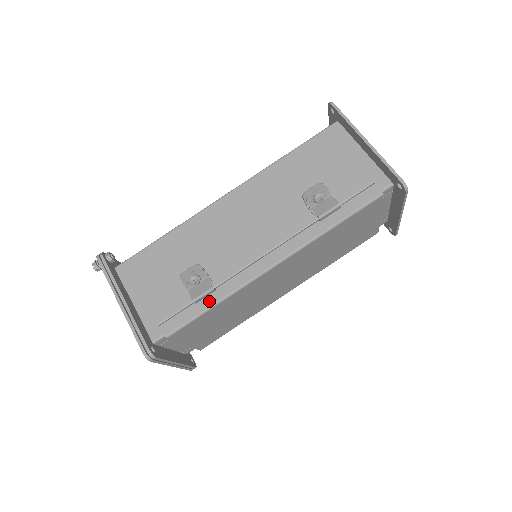
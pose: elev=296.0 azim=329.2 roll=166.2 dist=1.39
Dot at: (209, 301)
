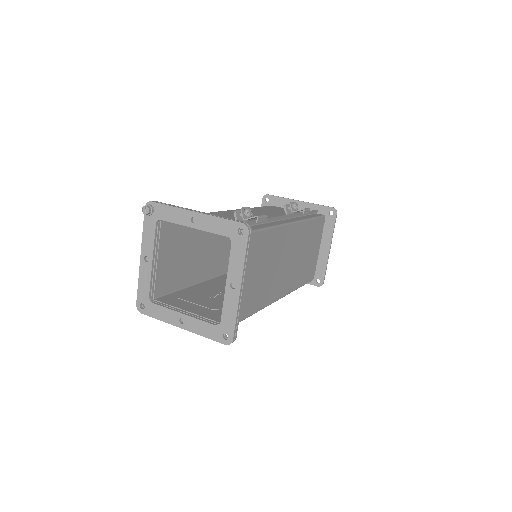
Dot at: (265, 225)
